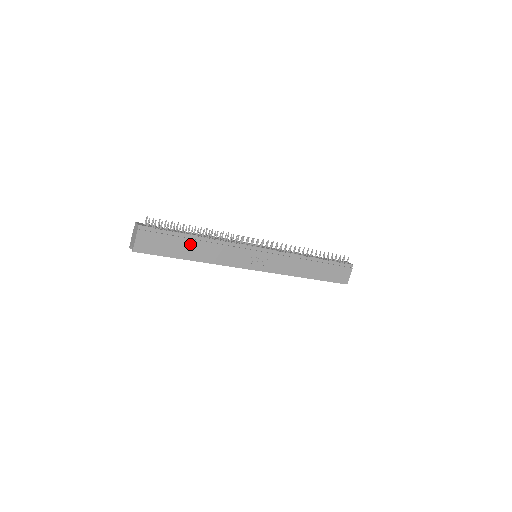
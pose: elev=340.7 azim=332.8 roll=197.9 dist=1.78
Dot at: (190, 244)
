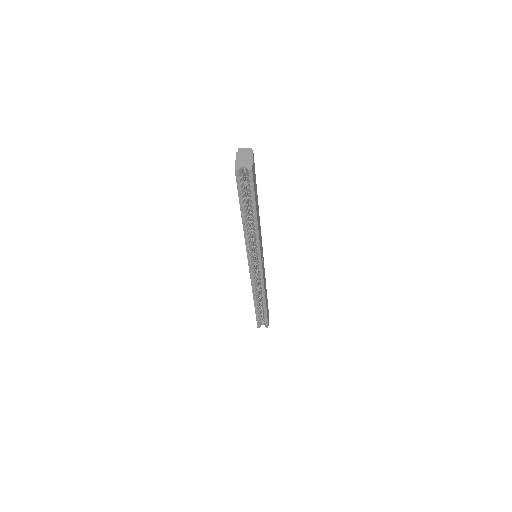
Dot at: (257, 201)
